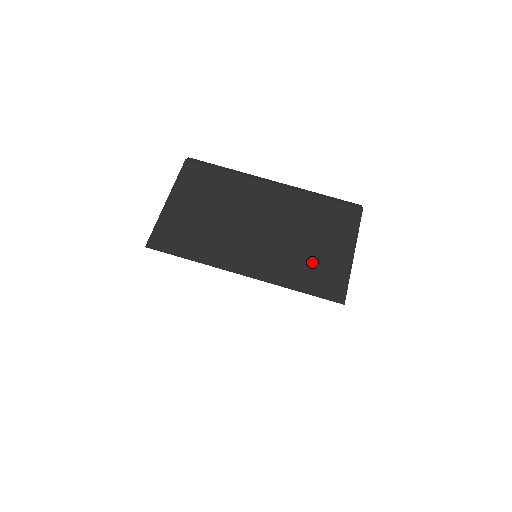
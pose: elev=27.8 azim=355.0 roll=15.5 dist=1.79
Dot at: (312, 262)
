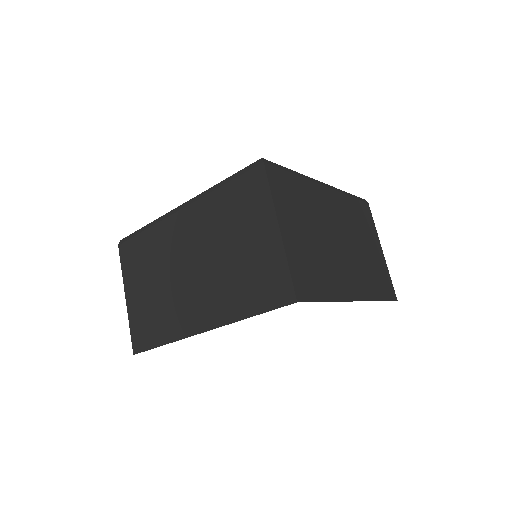
Dot at: (374, 268)
